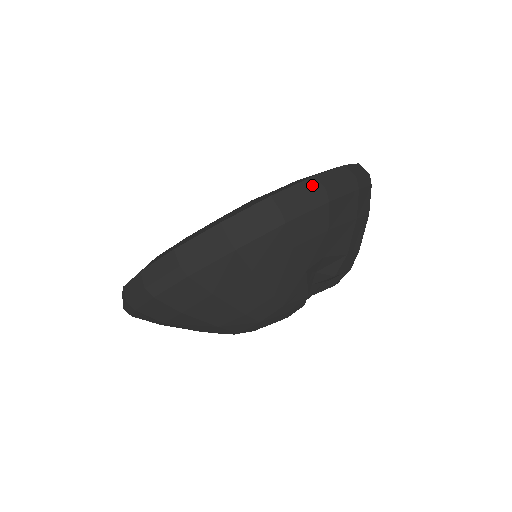
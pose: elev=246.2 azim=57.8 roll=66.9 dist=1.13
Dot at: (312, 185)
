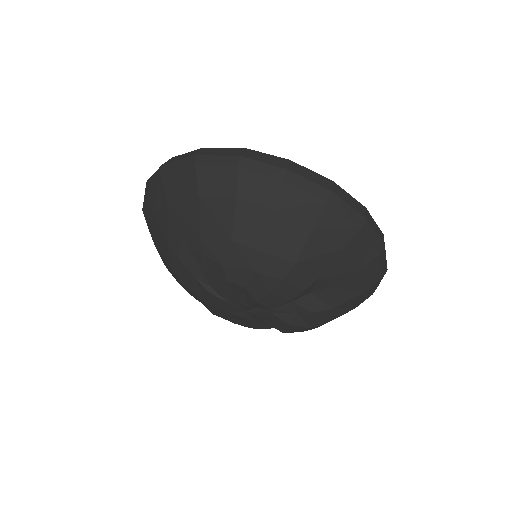
Dot at: (381, 235)
